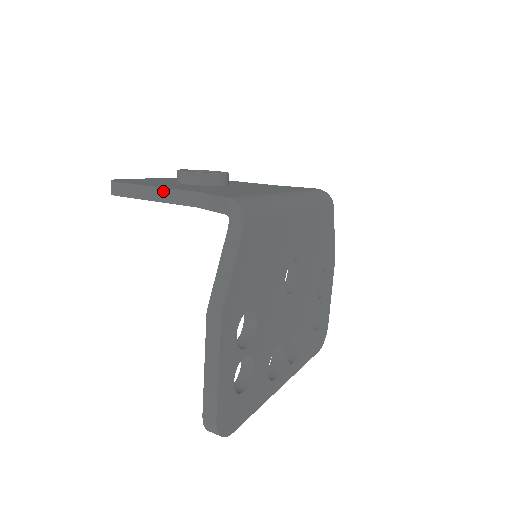
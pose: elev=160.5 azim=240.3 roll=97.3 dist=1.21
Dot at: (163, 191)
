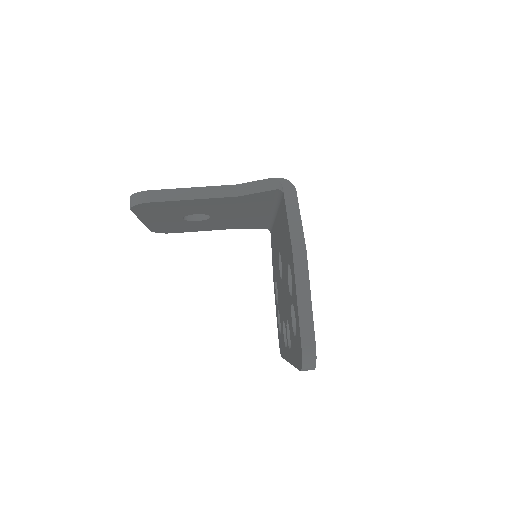
Dot at: (202, 190)
